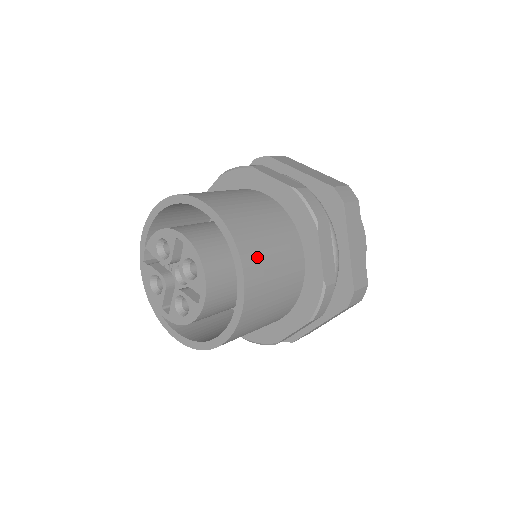
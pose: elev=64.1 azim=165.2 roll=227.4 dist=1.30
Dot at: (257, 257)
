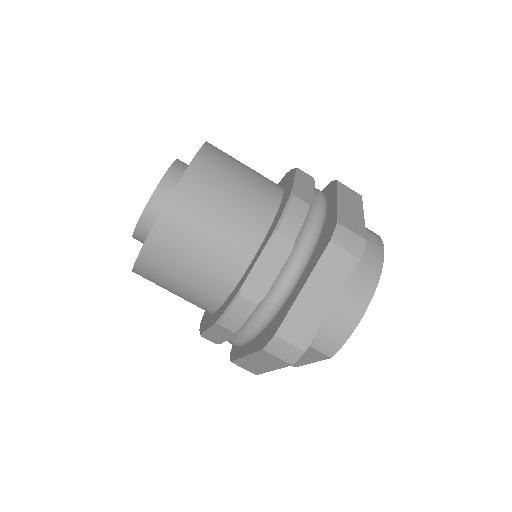
Dot at: (223, 155)
